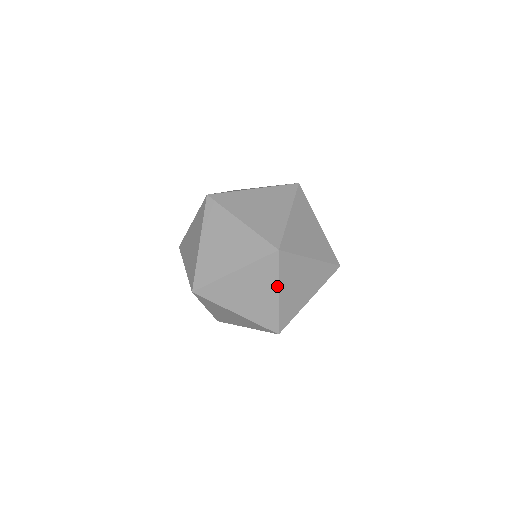
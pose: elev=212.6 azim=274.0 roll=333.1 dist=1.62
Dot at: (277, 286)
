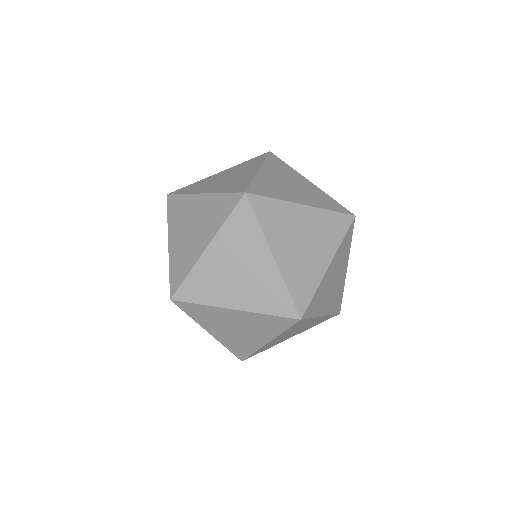
Dot at: (201, 326)
